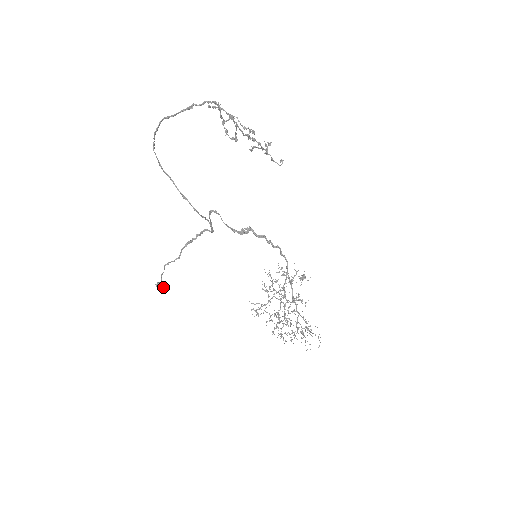
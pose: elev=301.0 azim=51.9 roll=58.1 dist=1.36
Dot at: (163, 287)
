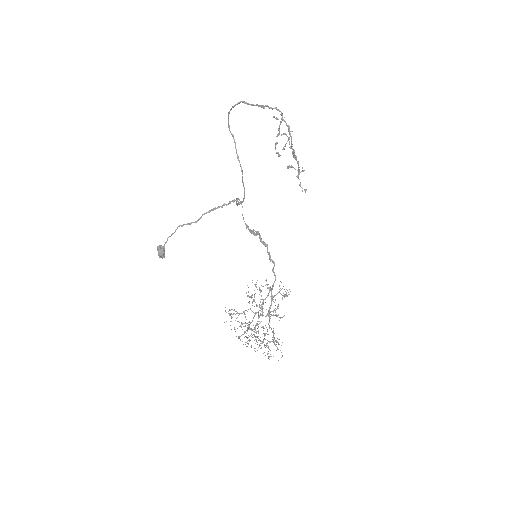
Dot at: (163, 250)
